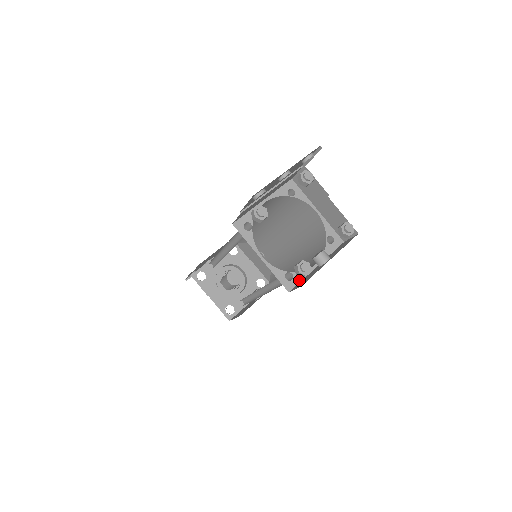
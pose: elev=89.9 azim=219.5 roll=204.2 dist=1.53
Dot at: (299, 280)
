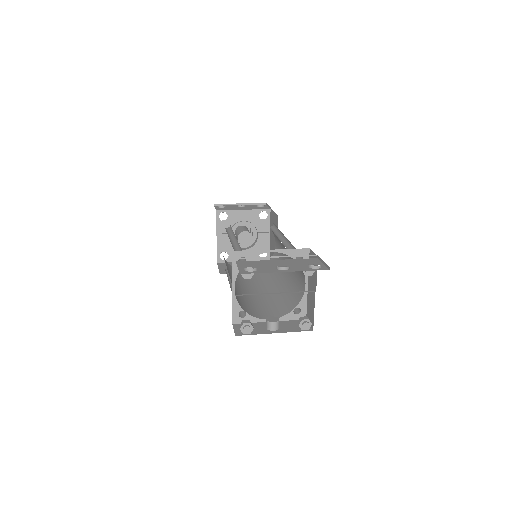
Dot at: occluded
